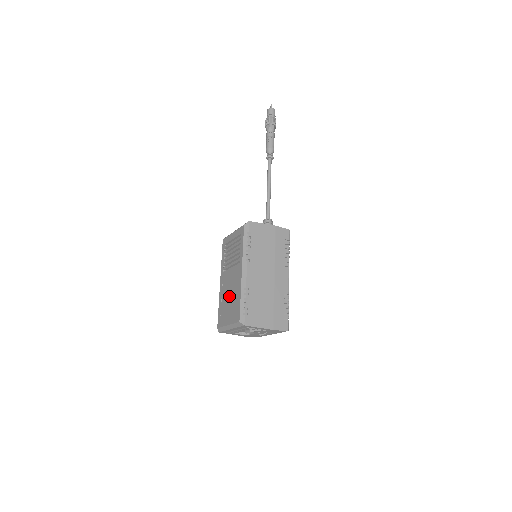
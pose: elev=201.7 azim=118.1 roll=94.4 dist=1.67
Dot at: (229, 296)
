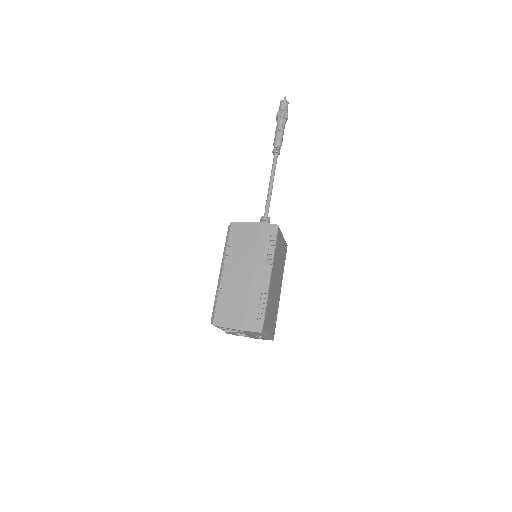
Dot at: occluded
